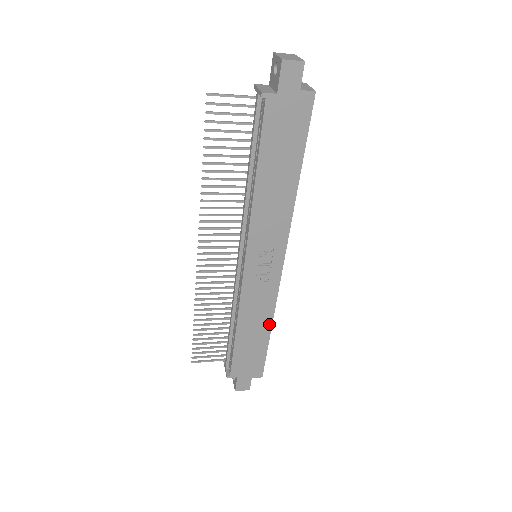
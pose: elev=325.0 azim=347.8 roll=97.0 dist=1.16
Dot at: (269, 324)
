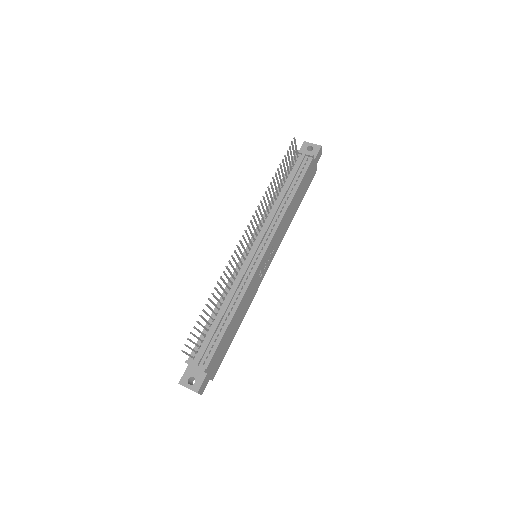
Dot at: (242, 319)
